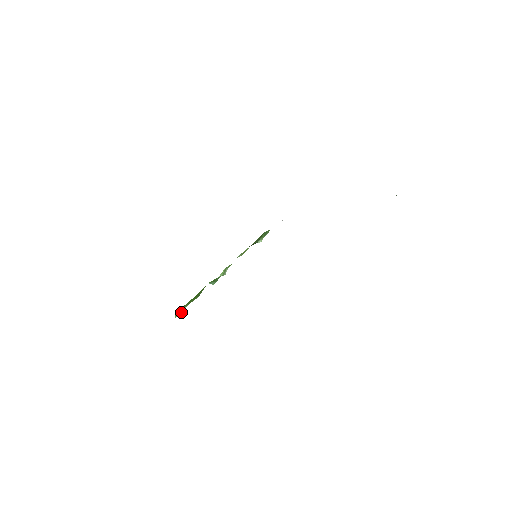
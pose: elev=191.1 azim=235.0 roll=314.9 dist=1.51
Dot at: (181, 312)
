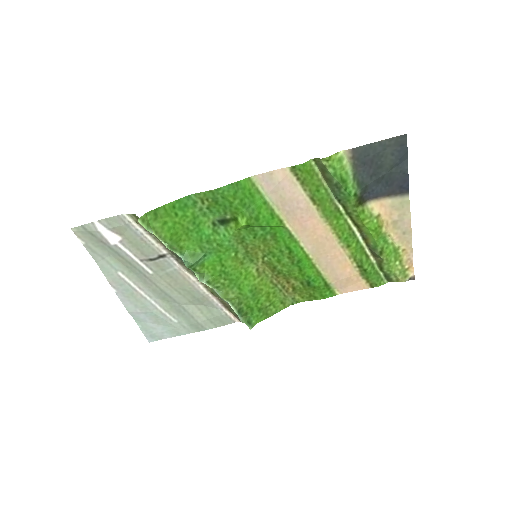
Dot at: (146, 226)
